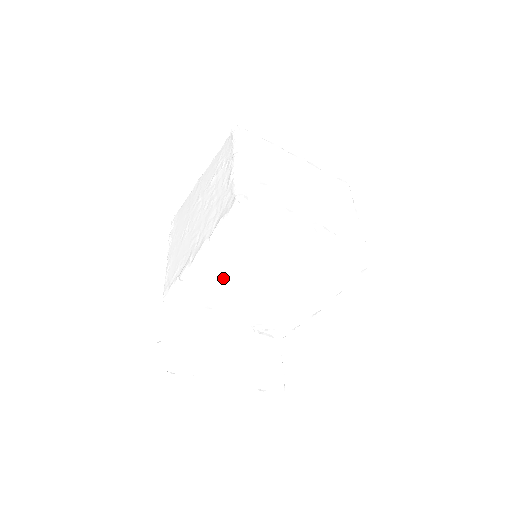
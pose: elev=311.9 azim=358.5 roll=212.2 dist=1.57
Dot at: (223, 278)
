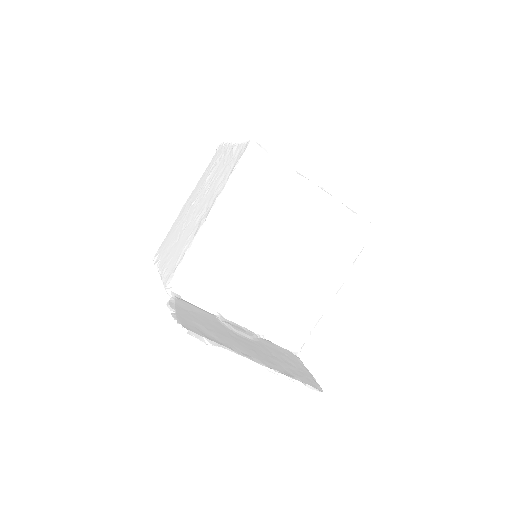
Dot at: (237, 244)
